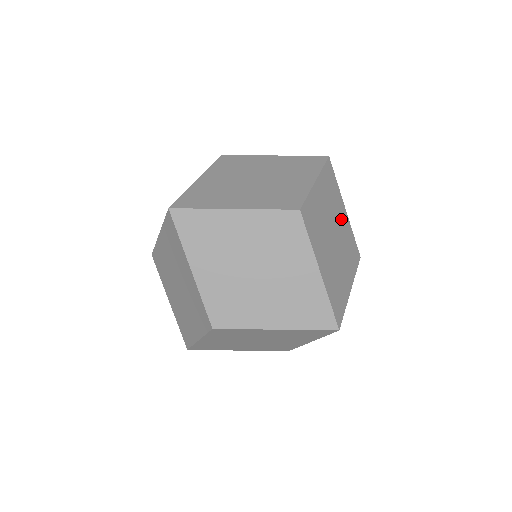
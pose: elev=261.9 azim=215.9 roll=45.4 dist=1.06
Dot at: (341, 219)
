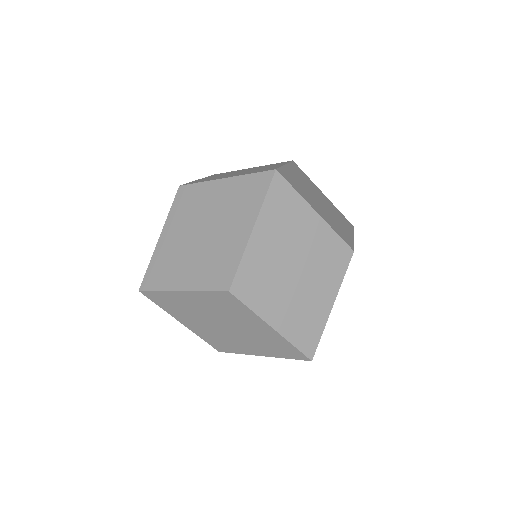
Dot at: (309, 236)
